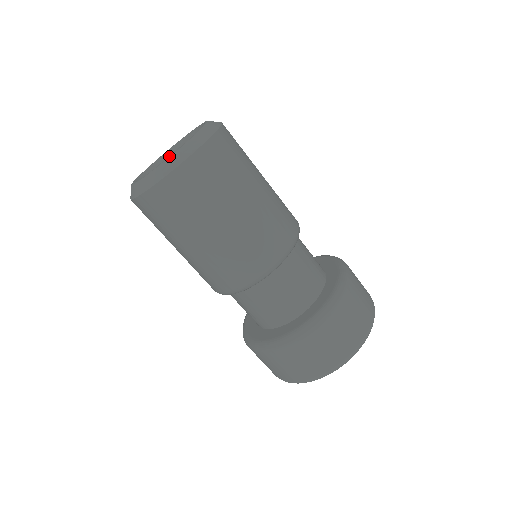
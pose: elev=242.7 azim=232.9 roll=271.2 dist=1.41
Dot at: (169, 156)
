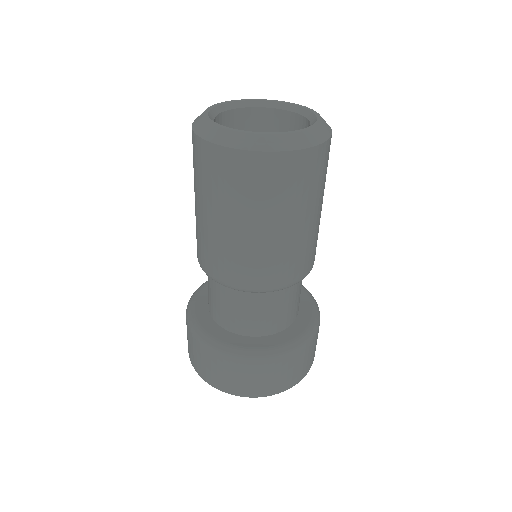
Dot at: occluded
